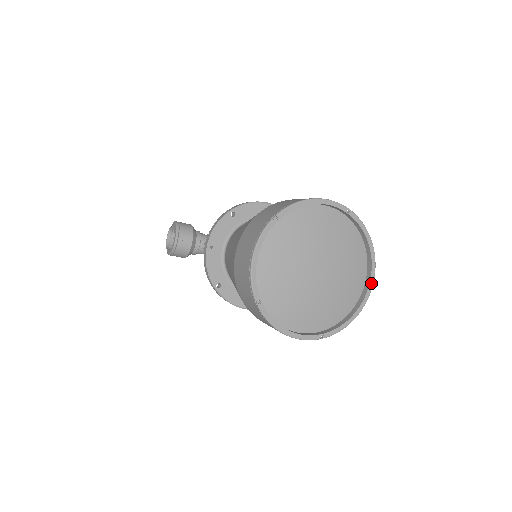
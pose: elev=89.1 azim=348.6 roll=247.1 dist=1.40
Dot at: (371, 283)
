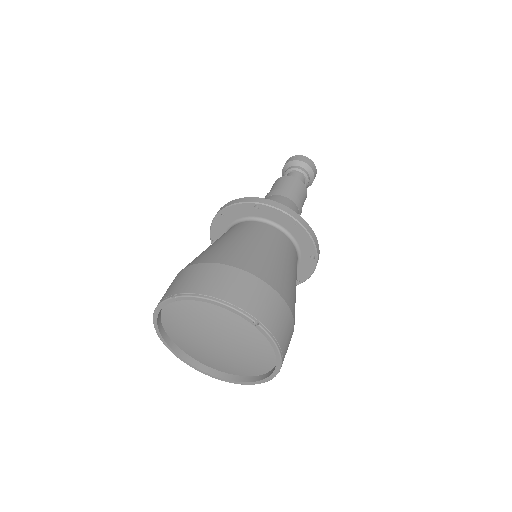
Dot at: (256, 326)
